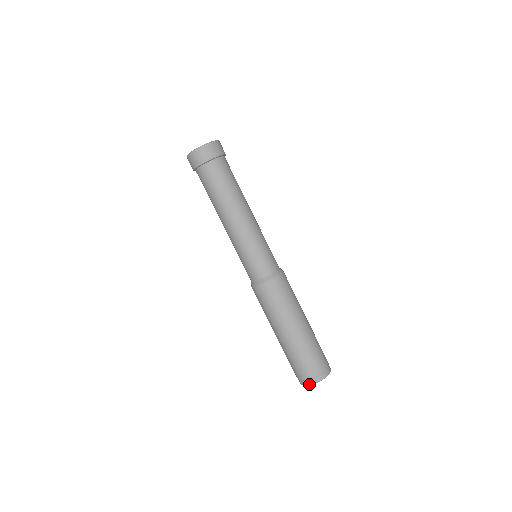
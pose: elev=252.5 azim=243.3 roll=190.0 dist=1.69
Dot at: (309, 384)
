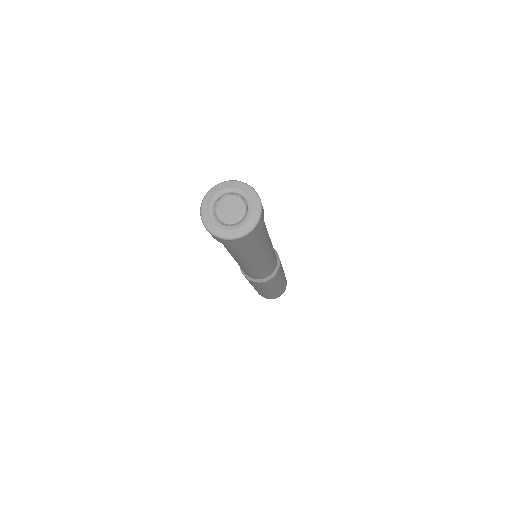
Dot at: occluded
